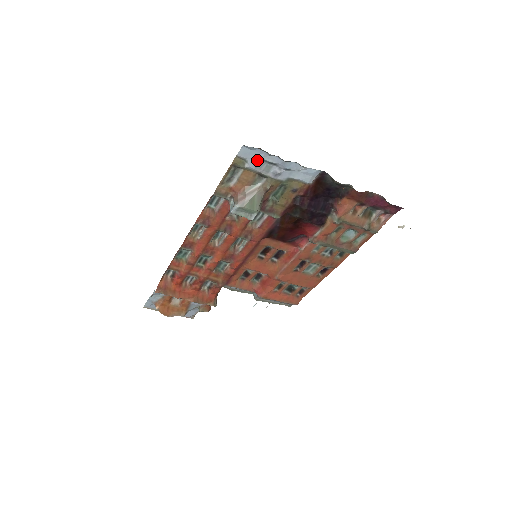
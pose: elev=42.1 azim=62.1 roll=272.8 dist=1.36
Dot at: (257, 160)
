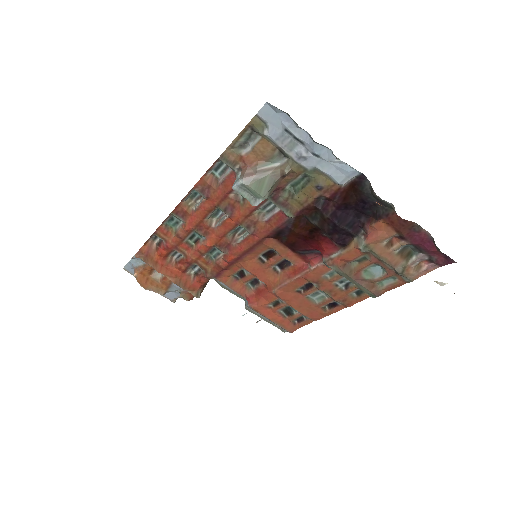
Dot at: (280, 129)
